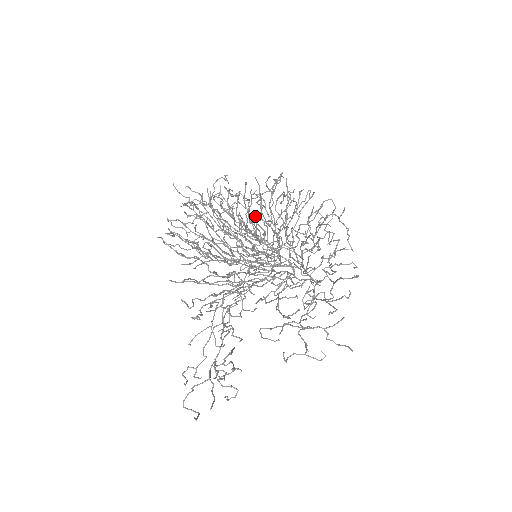
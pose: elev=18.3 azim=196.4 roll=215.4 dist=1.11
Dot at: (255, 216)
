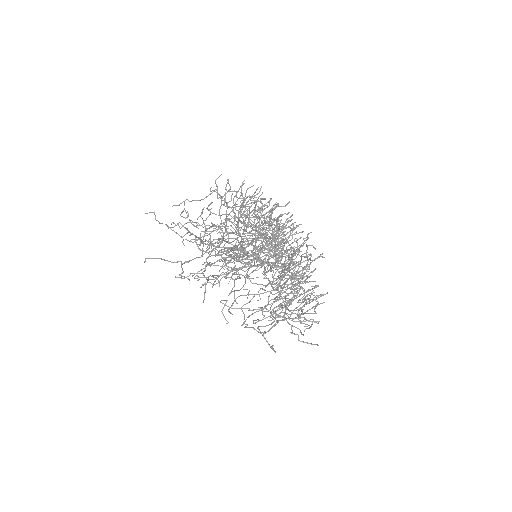
Dot at: occluded
